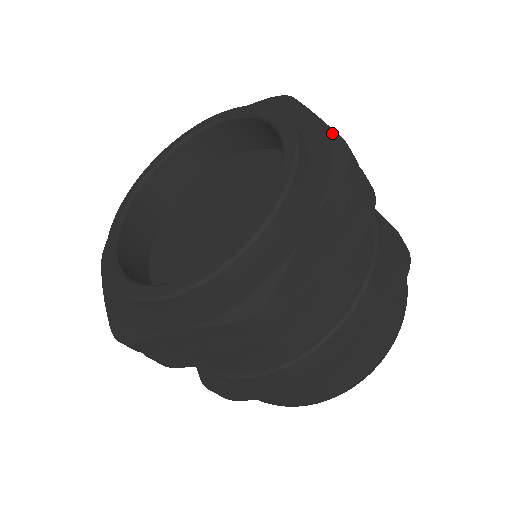
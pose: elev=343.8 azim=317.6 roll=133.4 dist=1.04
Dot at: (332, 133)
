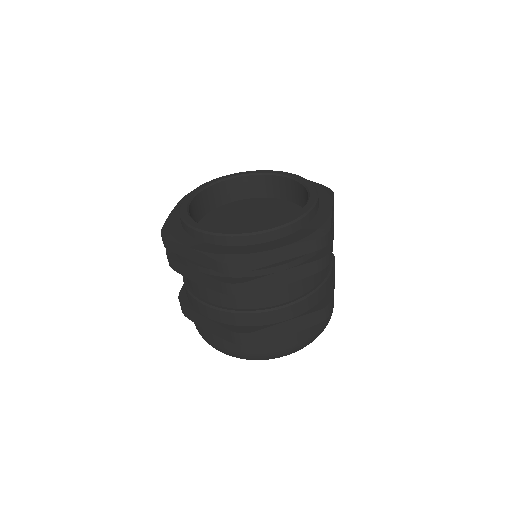
Dot at: (329, 220)
